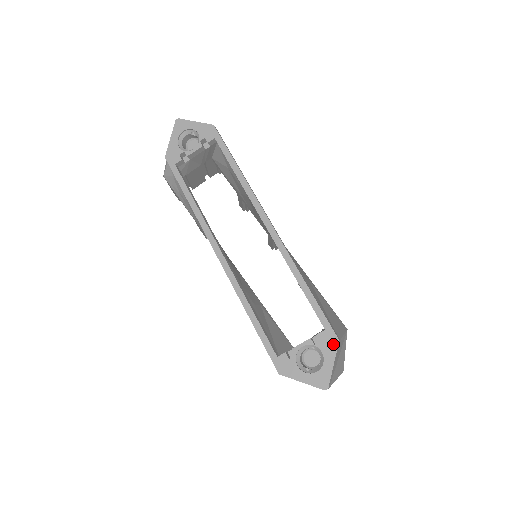
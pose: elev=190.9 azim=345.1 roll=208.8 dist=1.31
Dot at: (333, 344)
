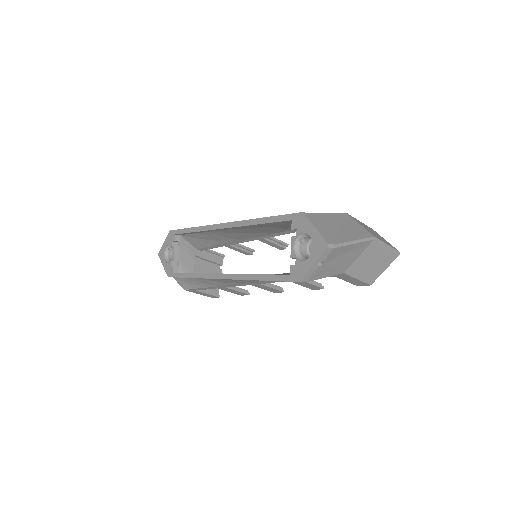
Dot at: (302, 219)
